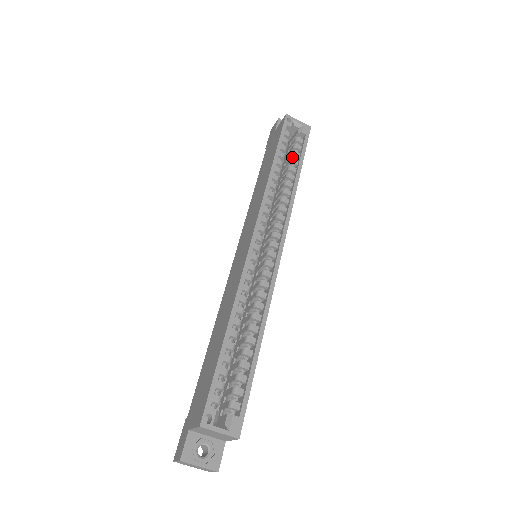
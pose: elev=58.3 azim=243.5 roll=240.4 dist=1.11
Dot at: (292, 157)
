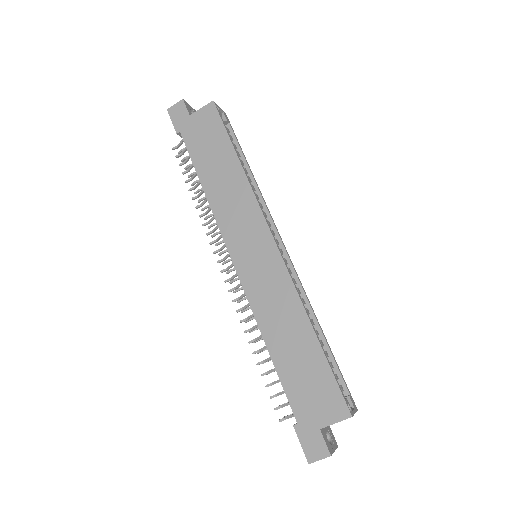
Dot at: occluded
